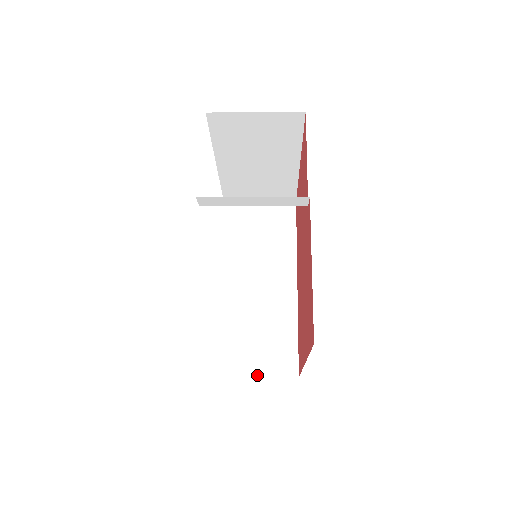
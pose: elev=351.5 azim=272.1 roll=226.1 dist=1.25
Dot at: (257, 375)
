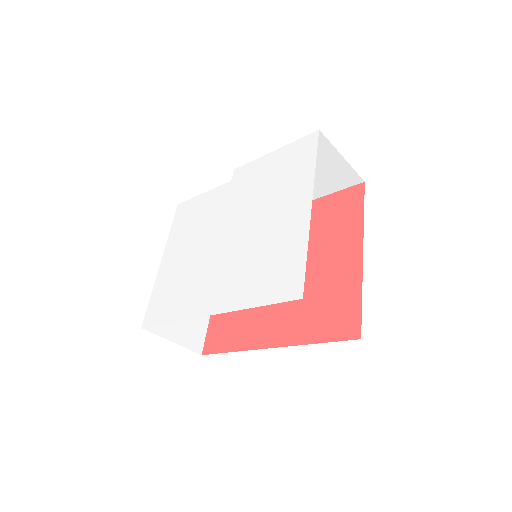
Dot at: occluded
